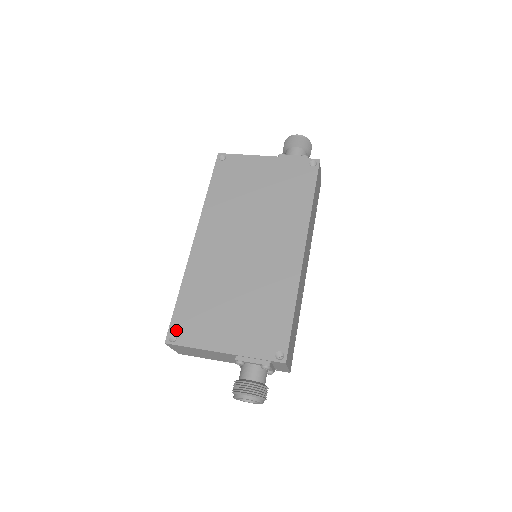
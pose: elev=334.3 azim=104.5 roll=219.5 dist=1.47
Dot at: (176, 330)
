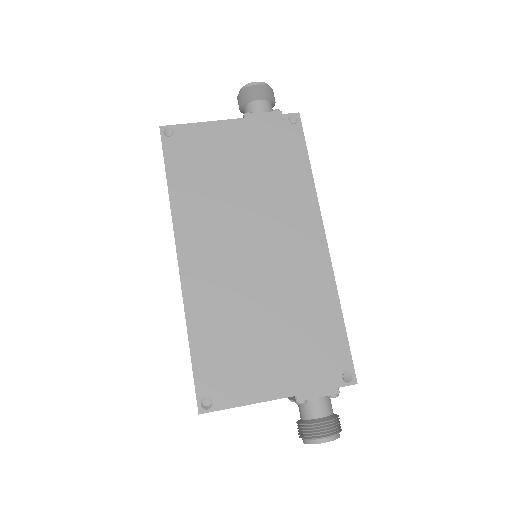
Dot at: (207, 392)
